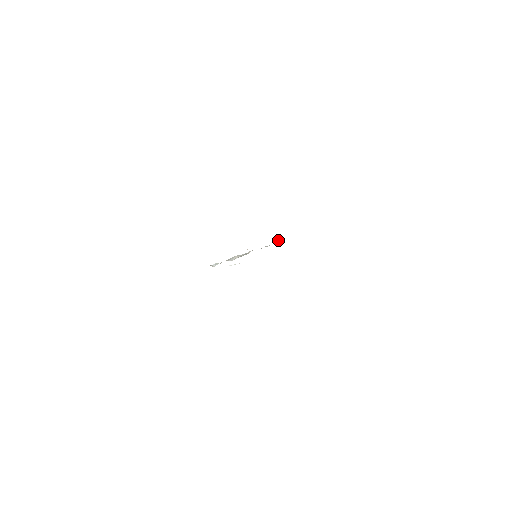
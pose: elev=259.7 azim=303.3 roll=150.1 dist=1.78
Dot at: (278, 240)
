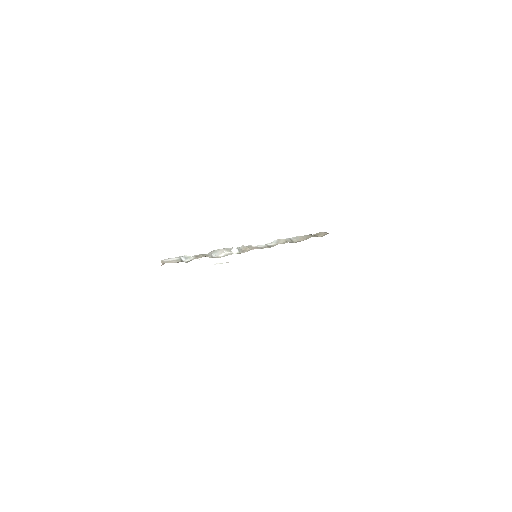
Dot at: (286, 239)
